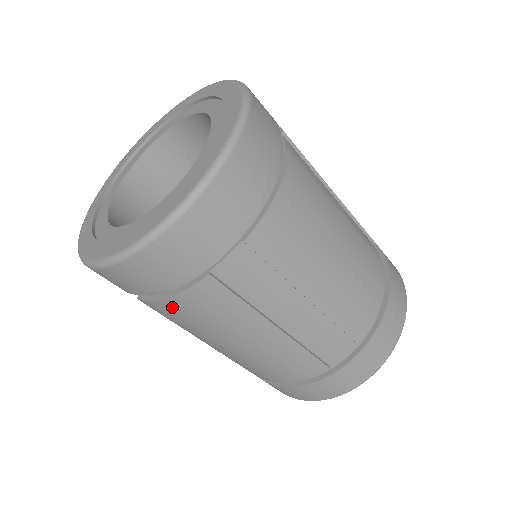
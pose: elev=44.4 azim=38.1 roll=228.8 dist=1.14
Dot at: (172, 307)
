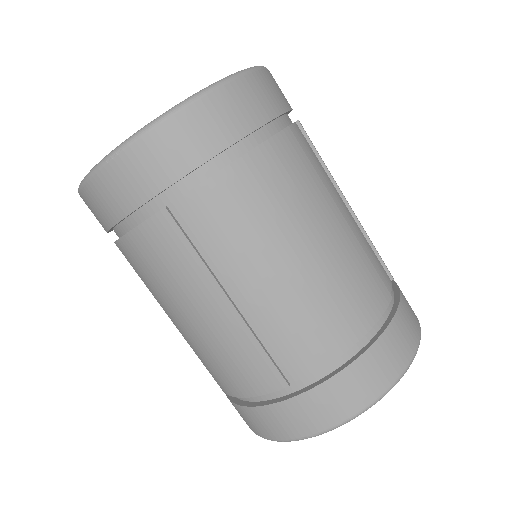
Dot at: (257, 167)
